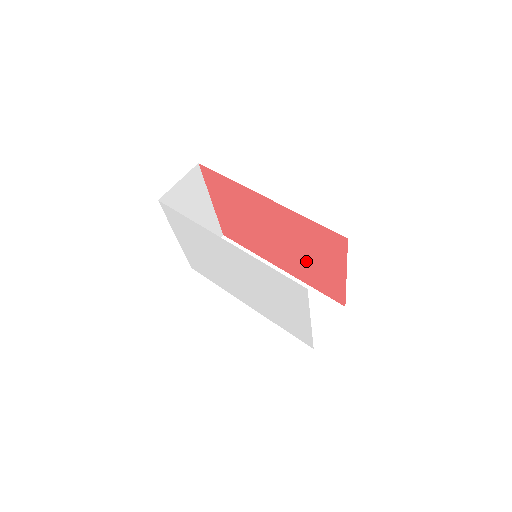
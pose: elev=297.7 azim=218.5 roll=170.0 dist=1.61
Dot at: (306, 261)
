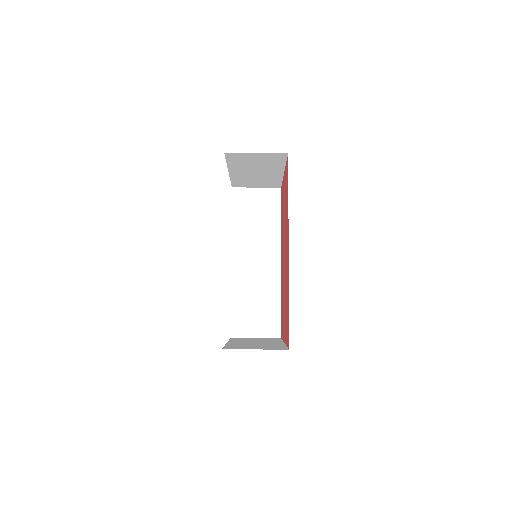
Dot at: occluded
